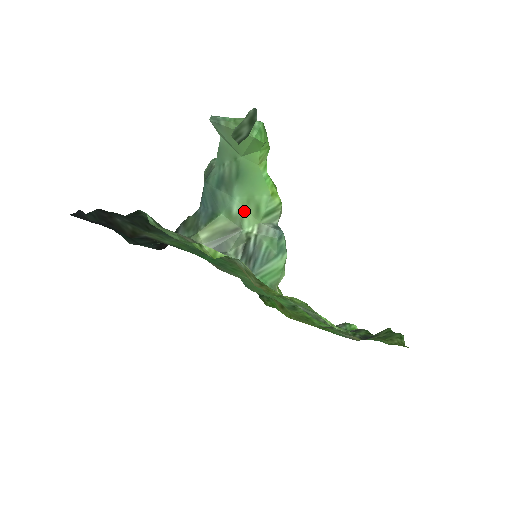
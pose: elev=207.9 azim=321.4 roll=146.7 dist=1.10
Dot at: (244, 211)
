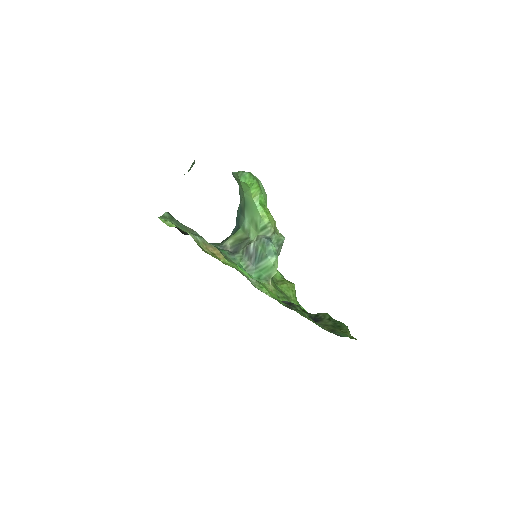
Dot at: (250, 227)
